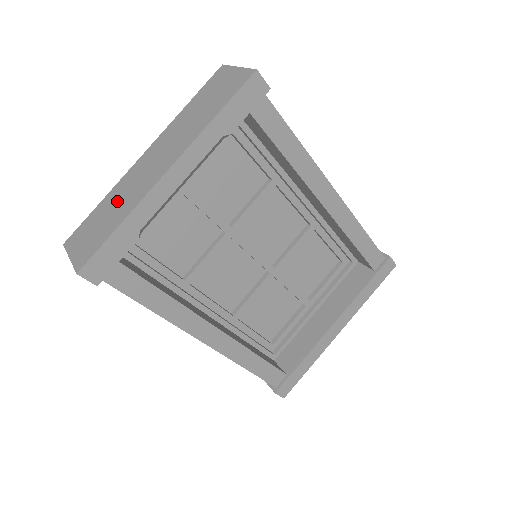
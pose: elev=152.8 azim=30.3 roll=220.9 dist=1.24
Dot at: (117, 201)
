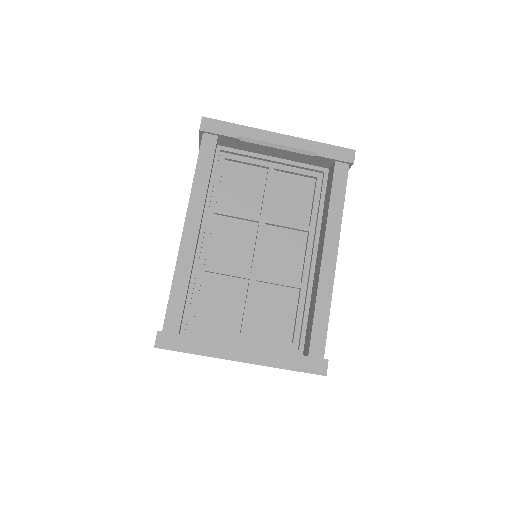
Dot at: occluded
